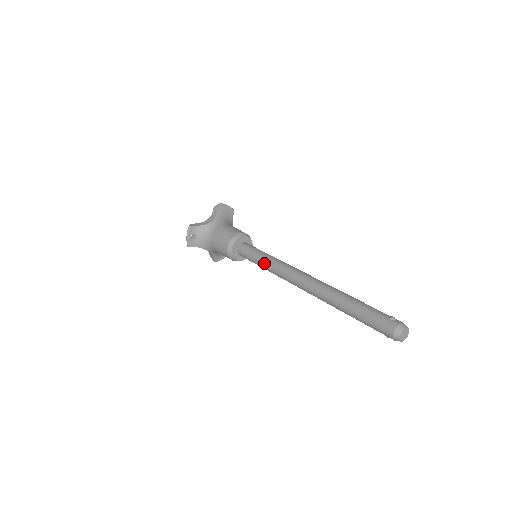
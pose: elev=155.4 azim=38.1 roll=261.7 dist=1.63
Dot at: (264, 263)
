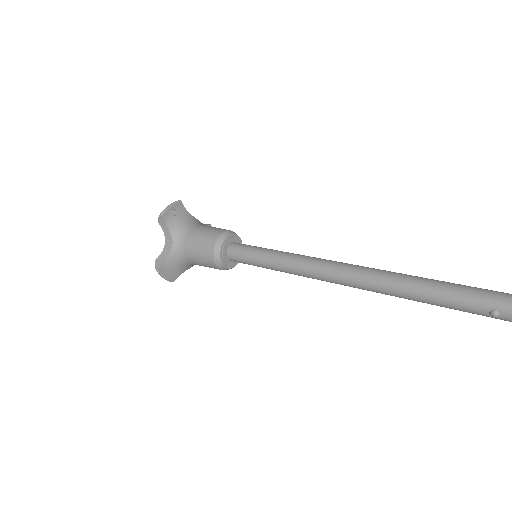
Dot at: (279, 252)
